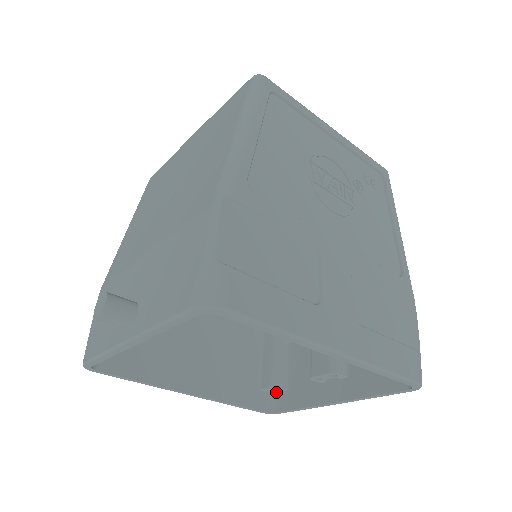
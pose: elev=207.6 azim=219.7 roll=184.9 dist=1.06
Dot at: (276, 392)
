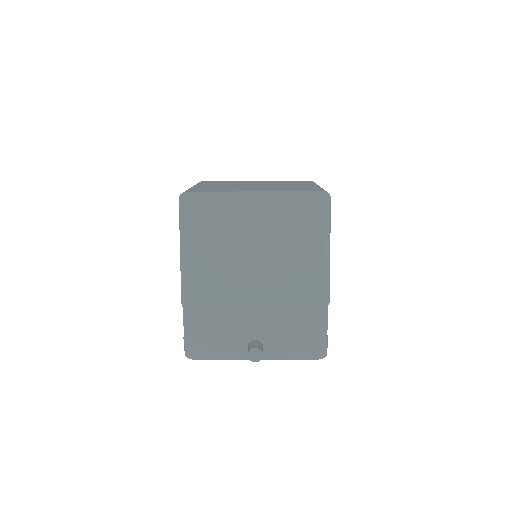
Dot at: occluded
